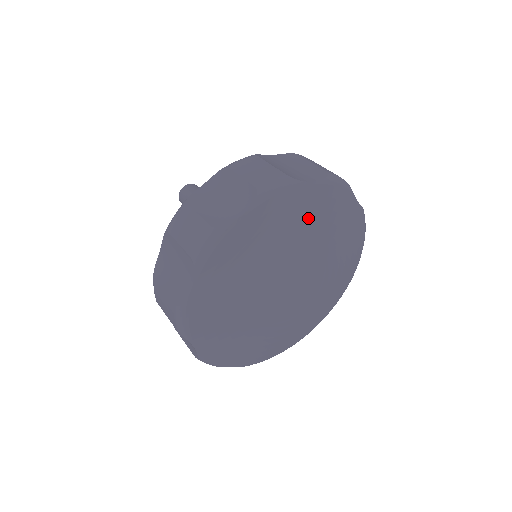
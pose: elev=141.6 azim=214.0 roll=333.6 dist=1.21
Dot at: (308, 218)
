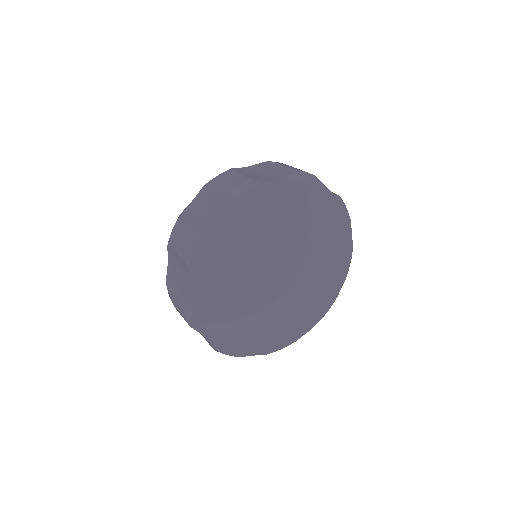
Dot at: (241, 239)
